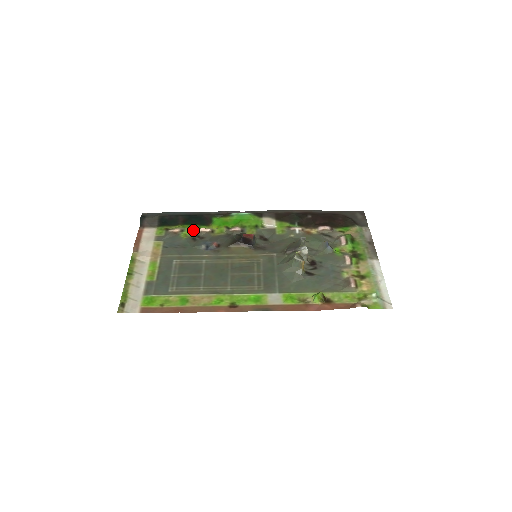
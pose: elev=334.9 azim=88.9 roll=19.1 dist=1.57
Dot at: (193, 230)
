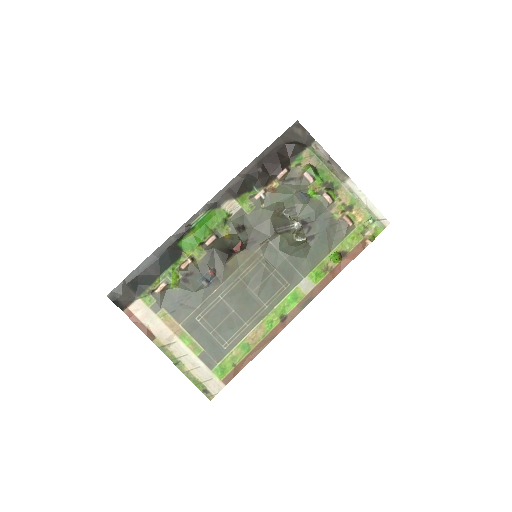
Dot at: (175, 273)
